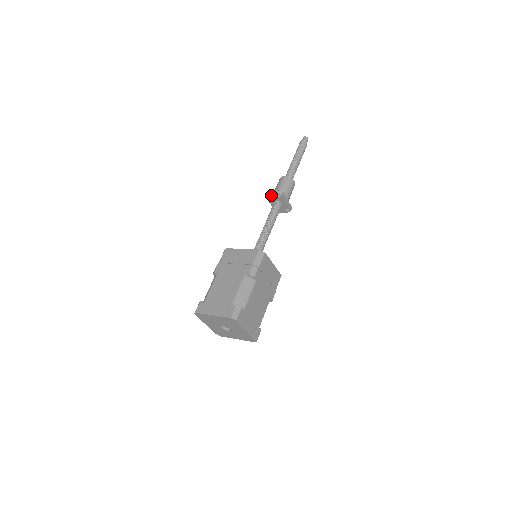
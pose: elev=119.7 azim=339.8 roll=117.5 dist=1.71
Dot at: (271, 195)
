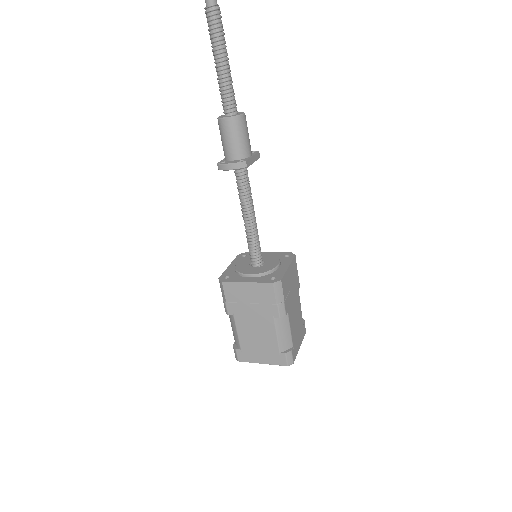
Dot at: (228, 169)
